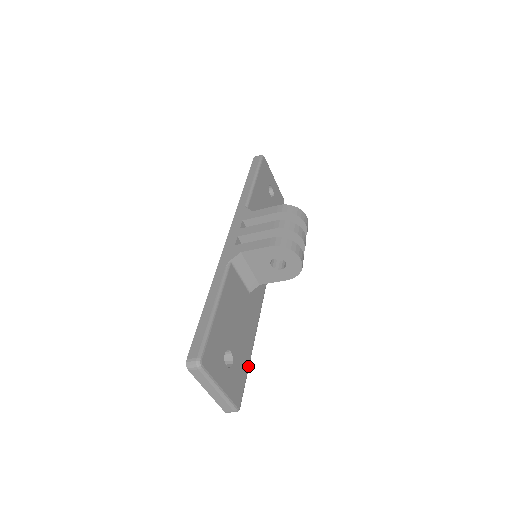
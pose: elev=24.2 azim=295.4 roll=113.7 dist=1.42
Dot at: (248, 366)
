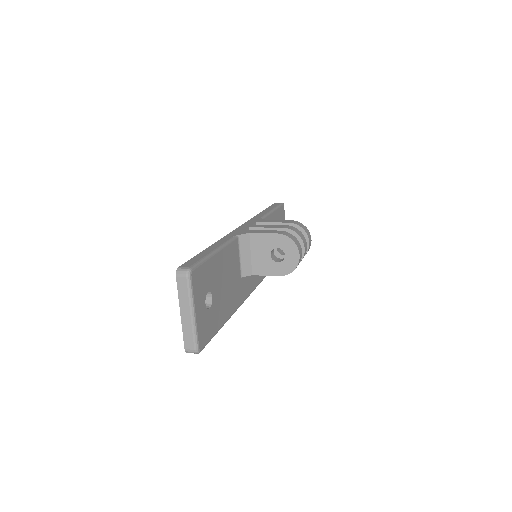
Dot at: (219, 329)
